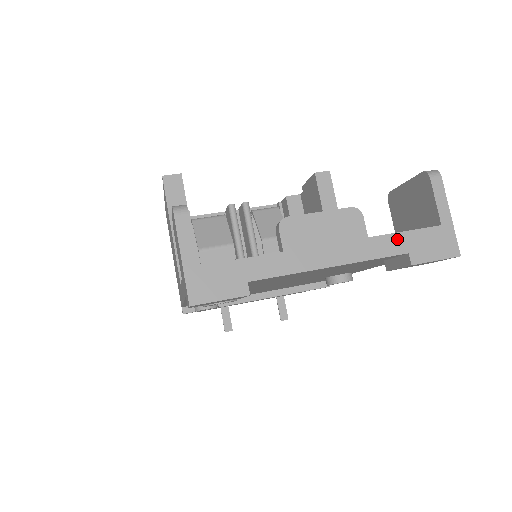
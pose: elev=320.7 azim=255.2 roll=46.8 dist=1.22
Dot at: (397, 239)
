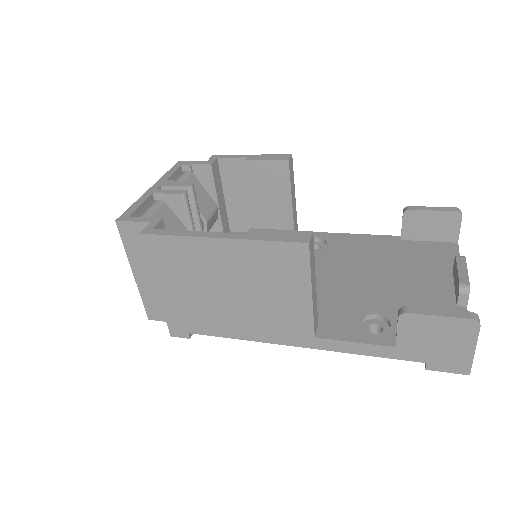
Dot at: occluded
